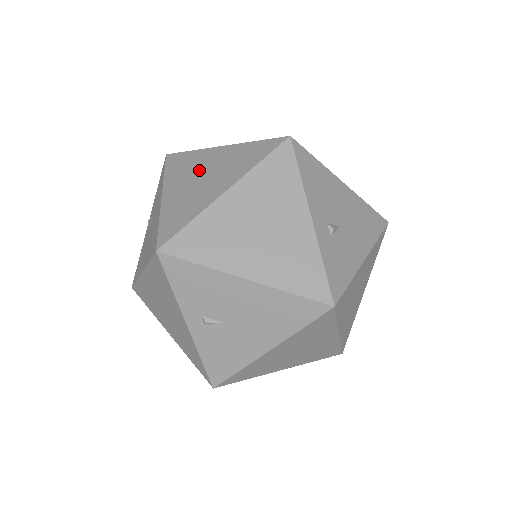
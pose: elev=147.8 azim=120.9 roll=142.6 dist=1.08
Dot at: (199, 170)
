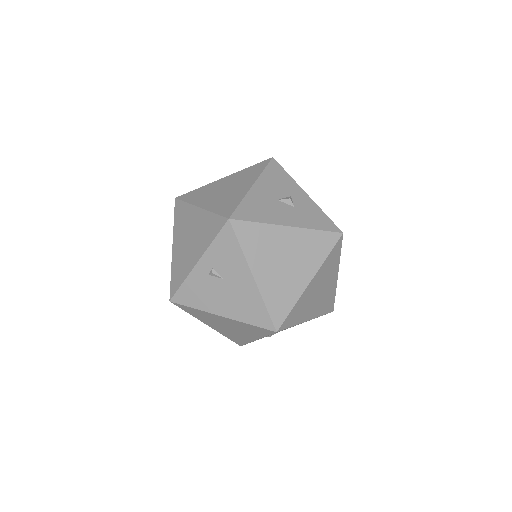
Dot at: (278, 253)
